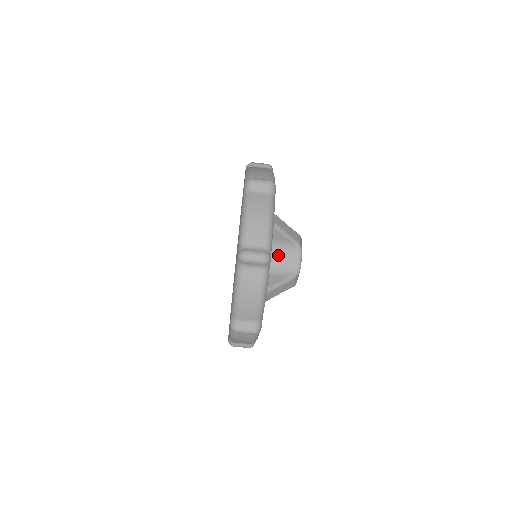
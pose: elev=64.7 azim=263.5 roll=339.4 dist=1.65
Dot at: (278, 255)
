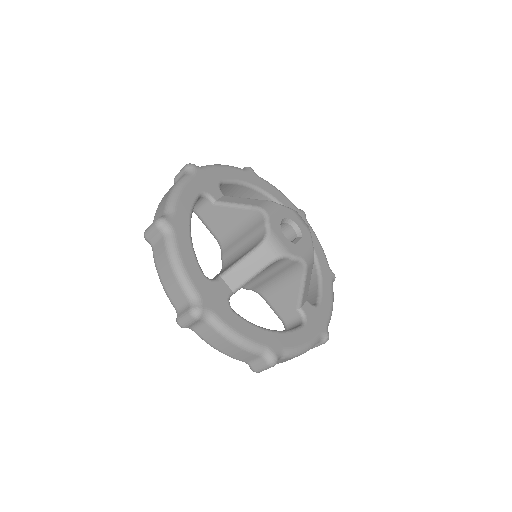
Dot at: (247, 233)
